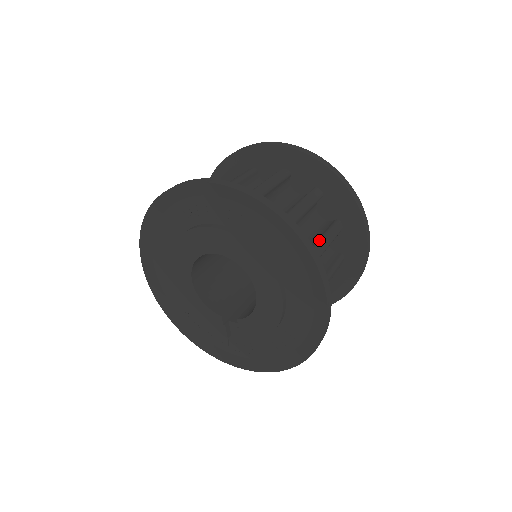
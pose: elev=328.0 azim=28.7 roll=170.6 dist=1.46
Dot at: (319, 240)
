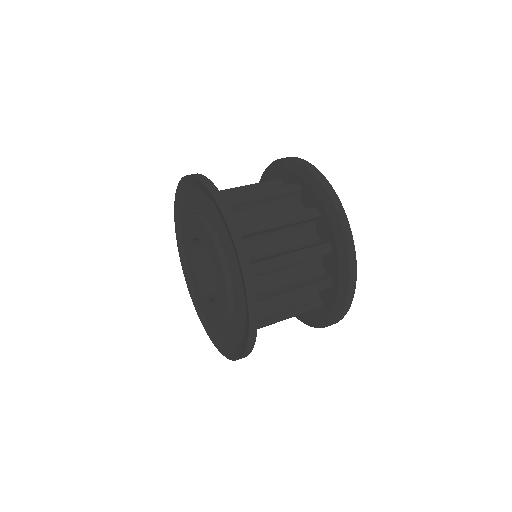
Dot at: (291, 290)
